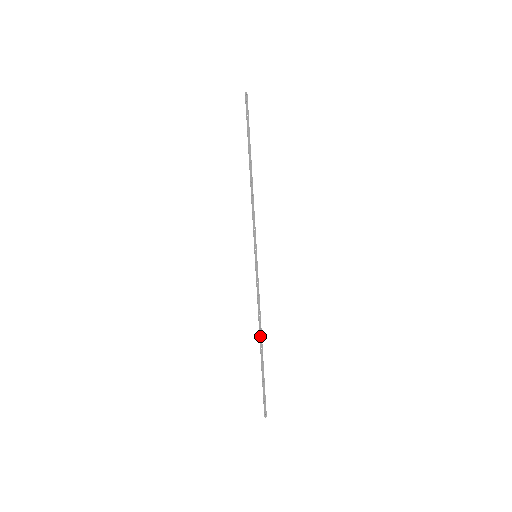
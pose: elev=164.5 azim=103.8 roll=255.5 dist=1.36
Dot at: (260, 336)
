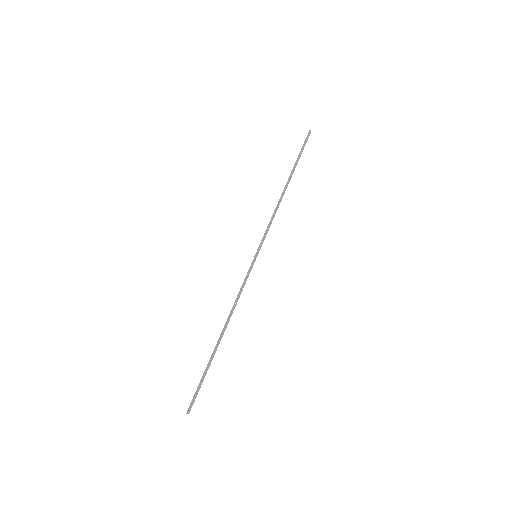
Dot at: (223, 328)
